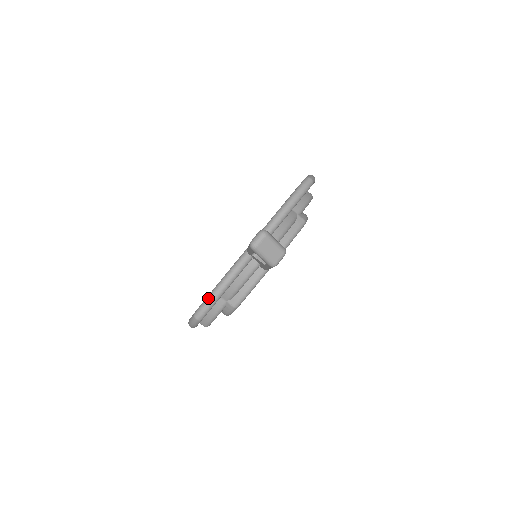
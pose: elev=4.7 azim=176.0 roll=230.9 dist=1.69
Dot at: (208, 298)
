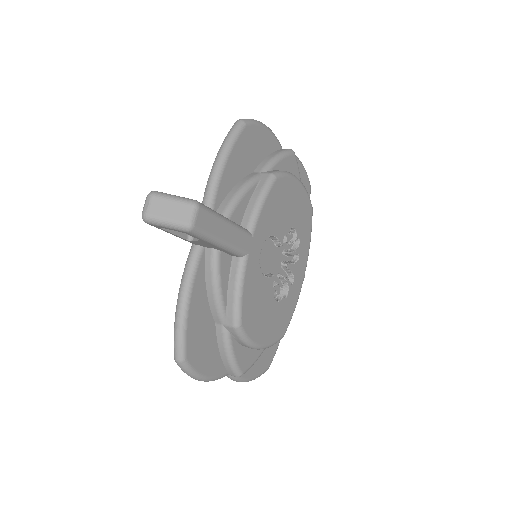
Dot at: (174, 326)
